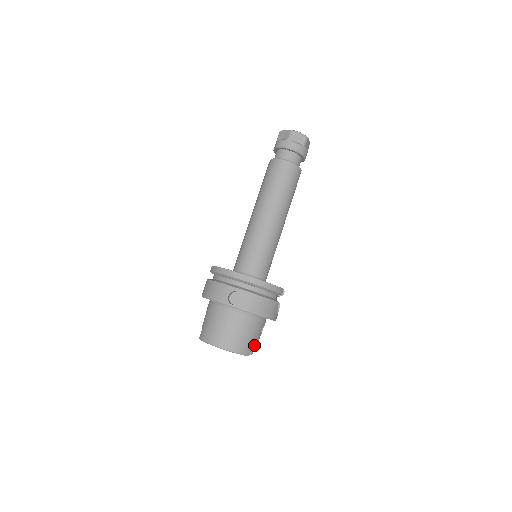
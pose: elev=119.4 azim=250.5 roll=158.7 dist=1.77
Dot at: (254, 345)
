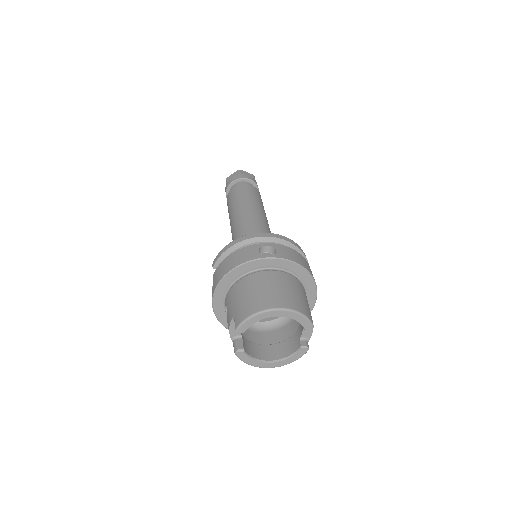
Dot at: occluded
